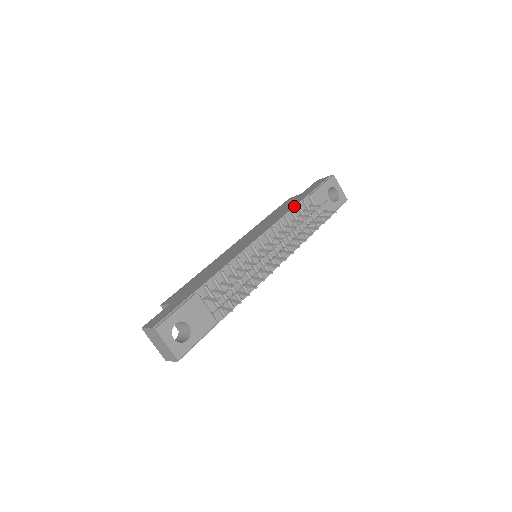
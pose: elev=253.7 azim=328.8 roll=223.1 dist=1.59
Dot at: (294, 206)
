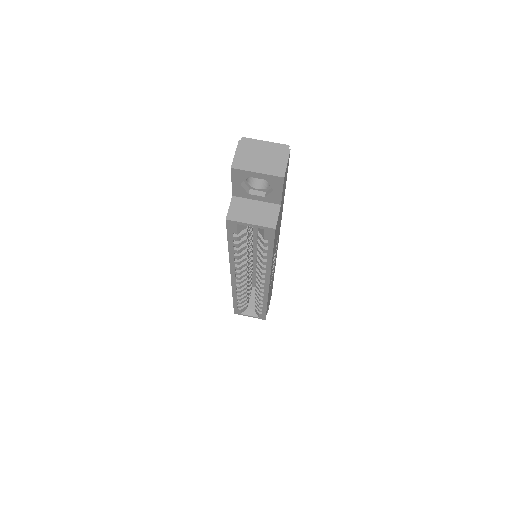
Dot at: occluded
